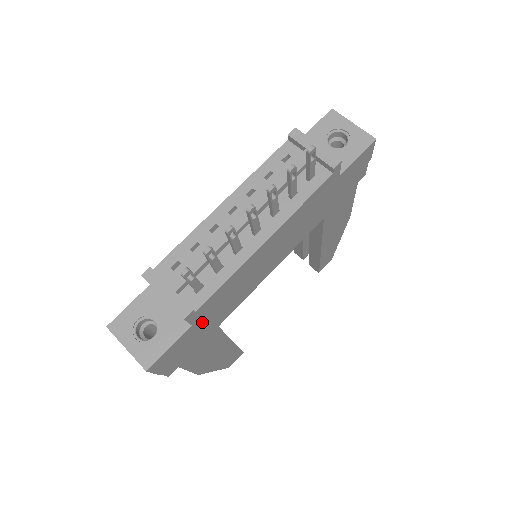
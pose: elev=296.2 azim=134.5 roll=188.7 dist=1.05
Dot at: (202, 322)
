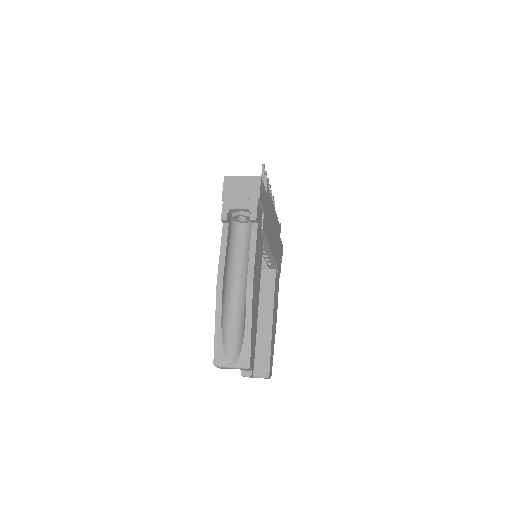
Dot at: (266, 204)
